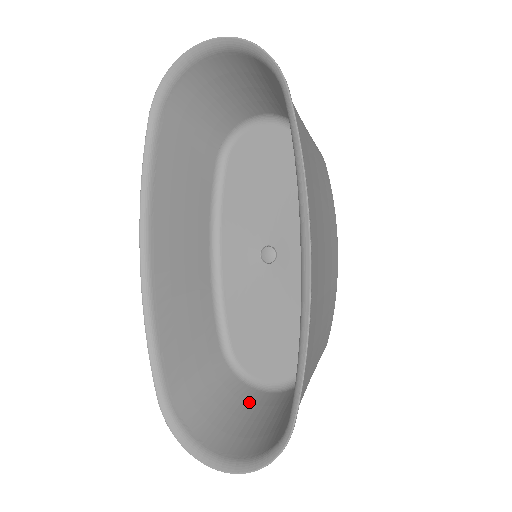
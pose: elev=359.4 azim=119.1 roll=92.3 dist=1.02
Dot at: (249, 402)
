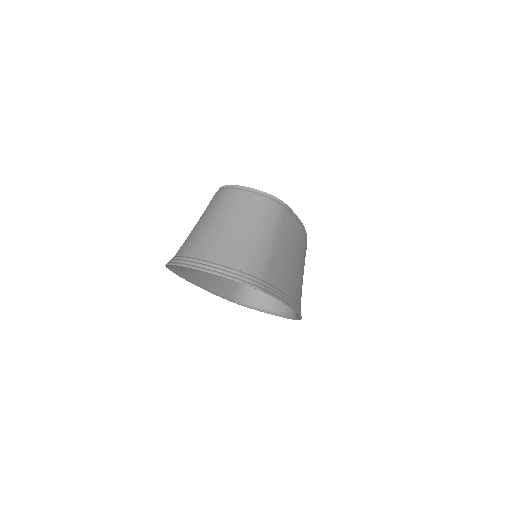
Dot at: occluded
